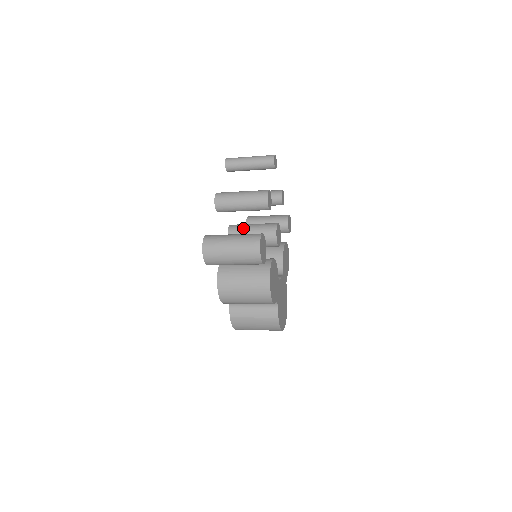
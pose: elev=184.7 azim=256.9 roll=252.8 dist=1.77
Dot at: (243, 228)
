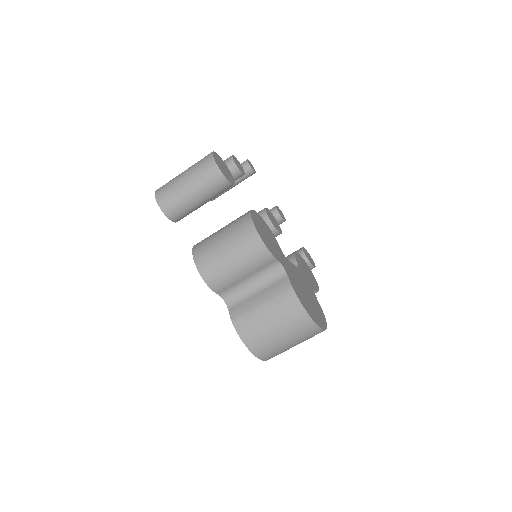
Dot at: occluded
